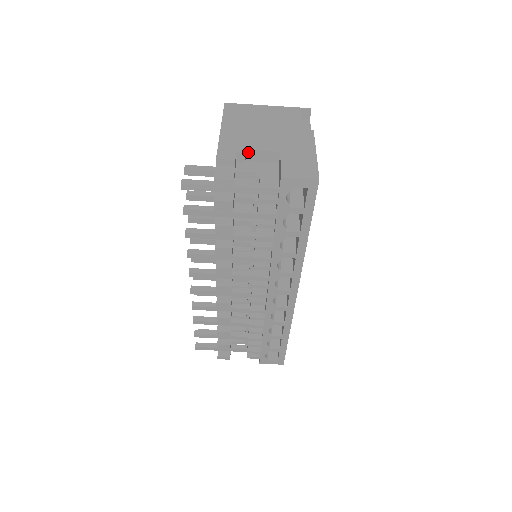
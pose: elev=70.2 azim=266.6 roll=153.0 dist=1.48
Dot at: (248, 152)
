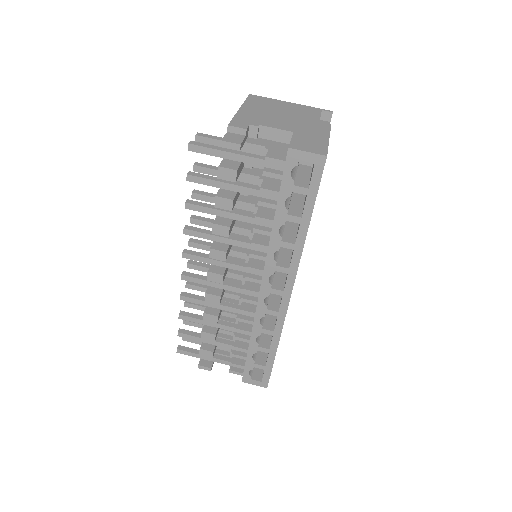
Dot at: (261, 128)
